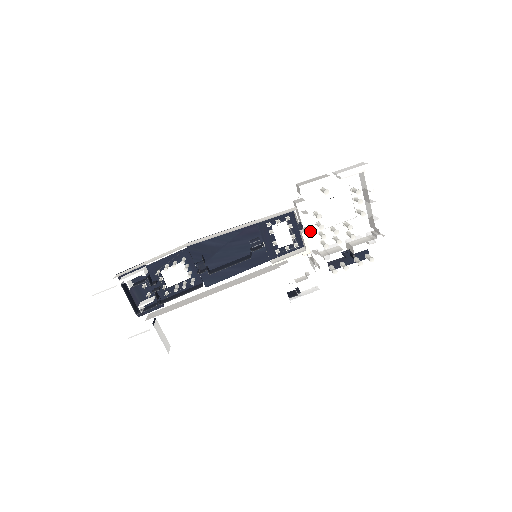
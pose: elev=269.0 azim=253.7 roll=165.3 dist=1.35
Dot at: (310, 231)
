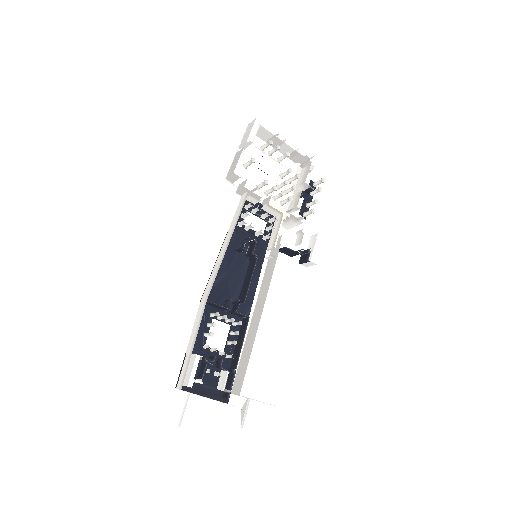
Dot at: occluded
